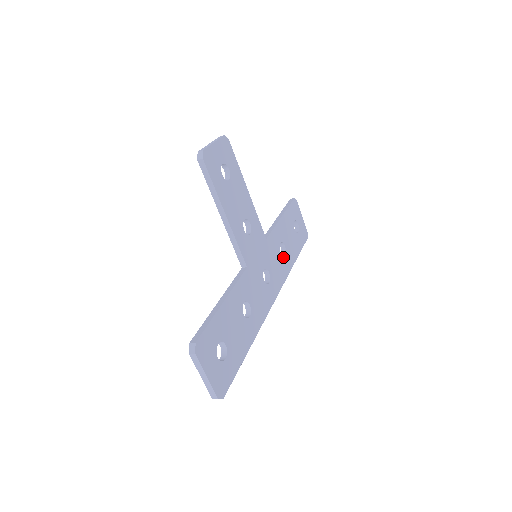
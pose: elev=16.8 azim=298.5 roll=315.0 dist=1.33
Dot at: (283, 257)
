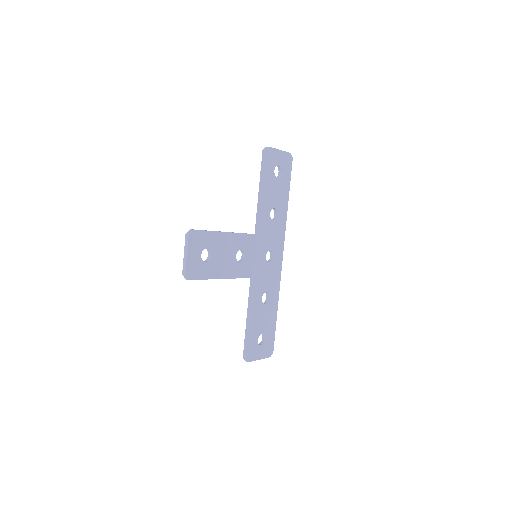
Dot at: (276, 219)
